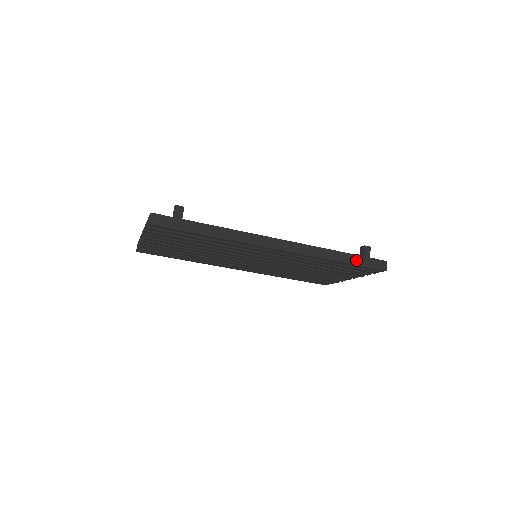
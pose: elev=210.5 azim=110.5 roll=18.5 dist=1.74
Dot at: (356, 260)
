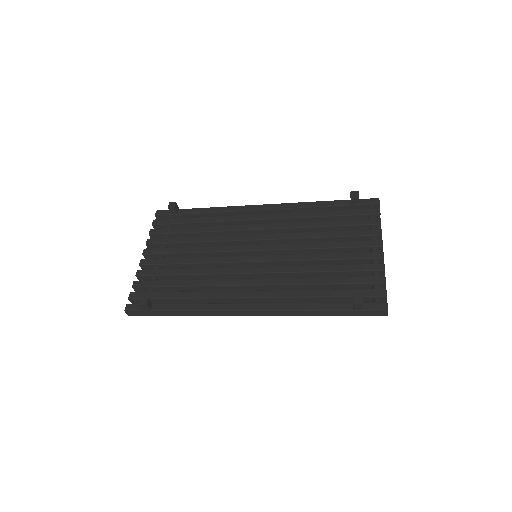
Dot at: (344, 314)
